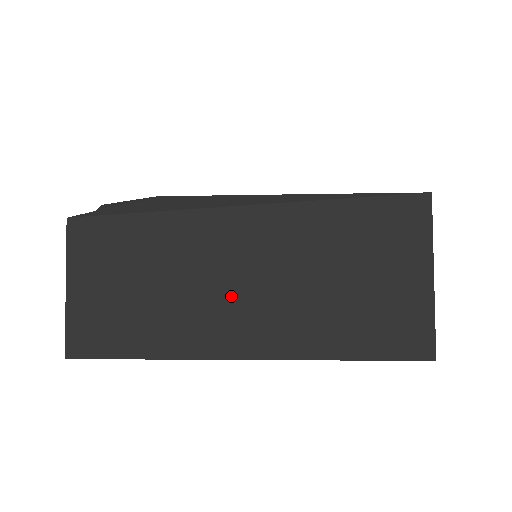
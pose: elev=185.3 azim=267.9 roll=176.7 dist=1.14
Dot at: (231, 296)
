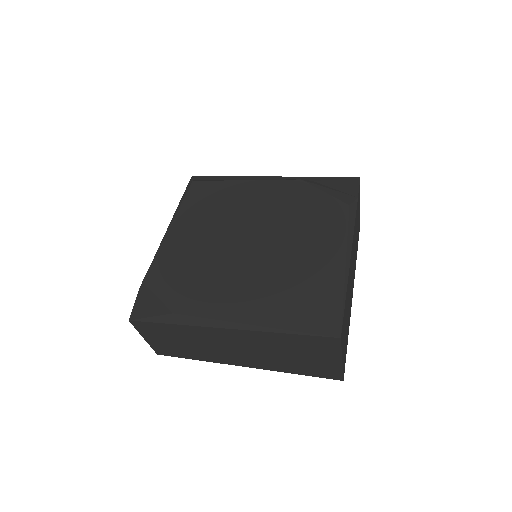
Dot at: (229, 352)
